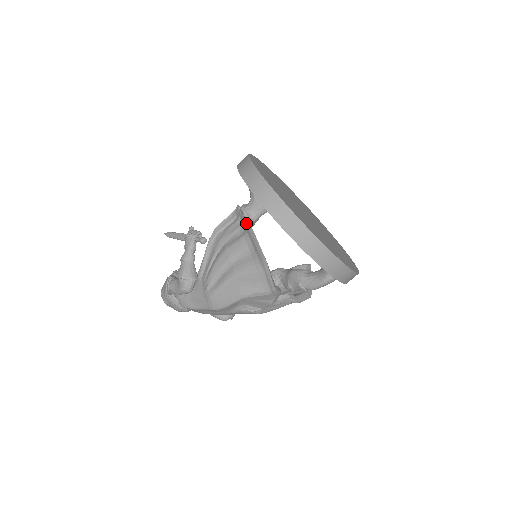
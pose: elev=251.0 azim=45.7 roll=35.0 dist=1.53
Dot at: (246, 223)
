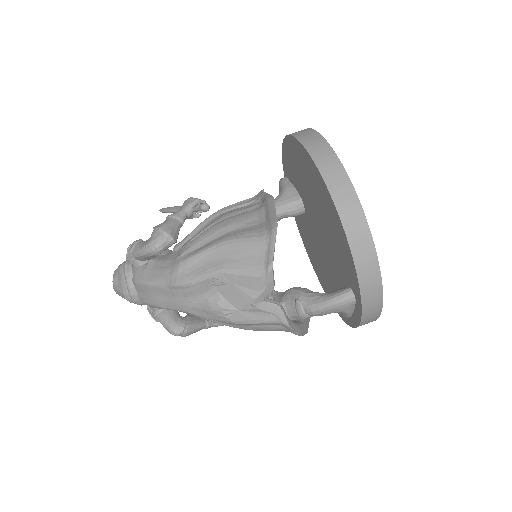
Dot at: (267, 196)
